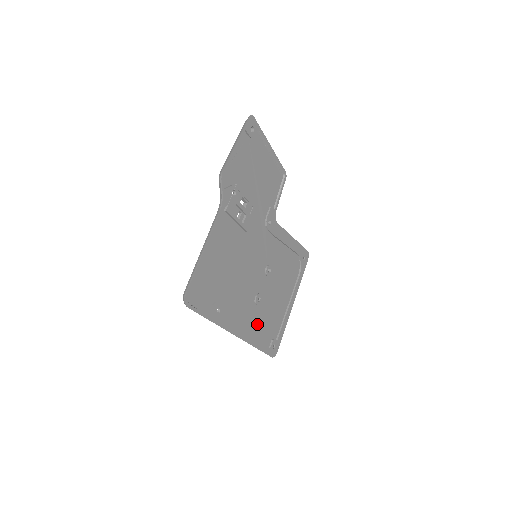
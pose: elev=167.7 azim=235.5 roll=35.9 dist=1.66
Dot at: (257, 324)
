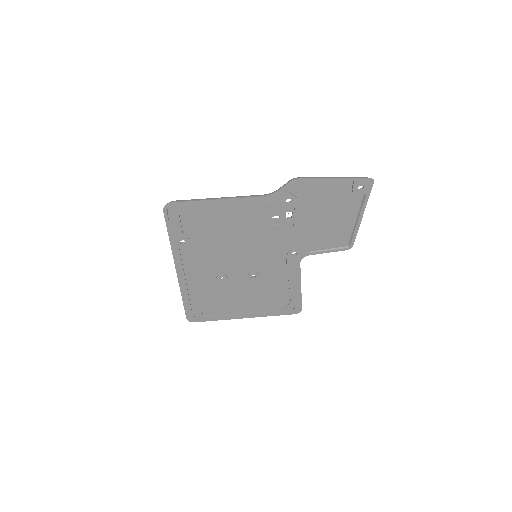
Dot at: (202, 289)
